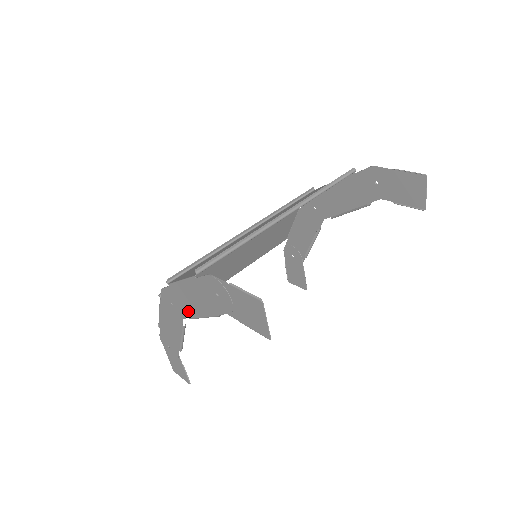
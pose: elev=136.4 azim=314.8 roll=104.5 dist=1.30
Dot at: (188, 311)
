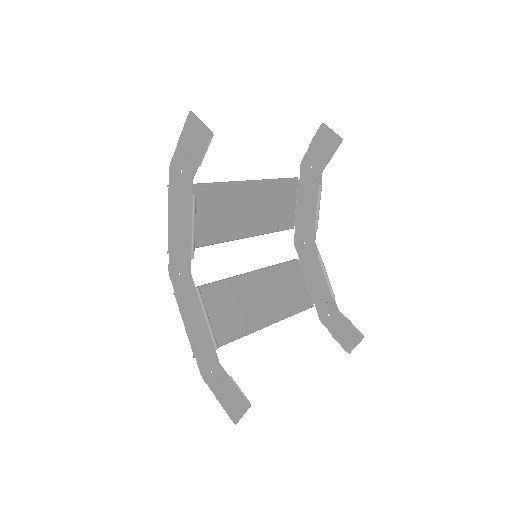
Dot at: (186, 249)
